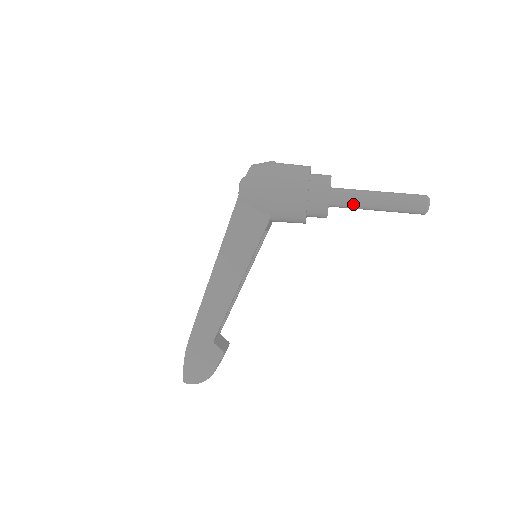
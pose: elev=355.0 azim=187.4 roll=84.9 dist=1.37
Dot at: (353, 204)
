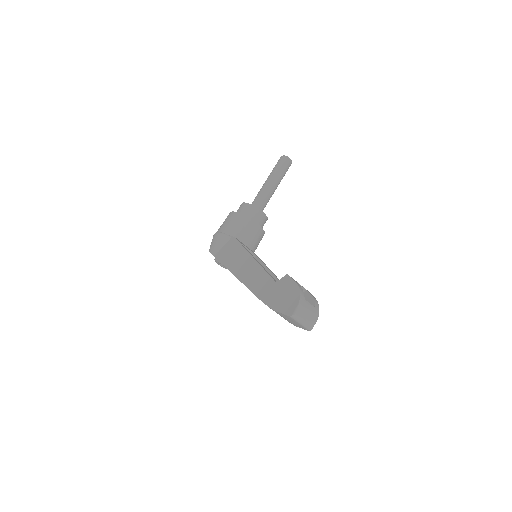
Dot at: (261, 195)
